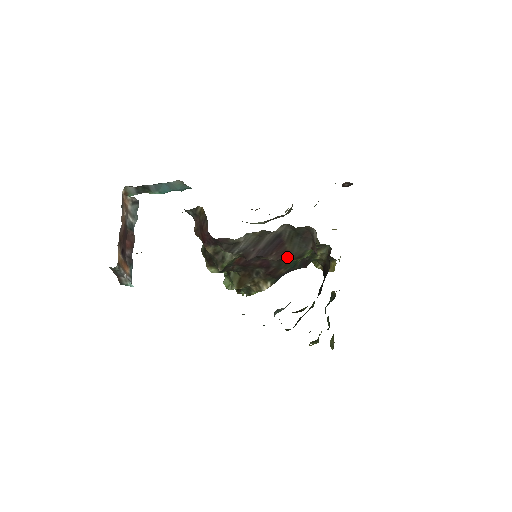
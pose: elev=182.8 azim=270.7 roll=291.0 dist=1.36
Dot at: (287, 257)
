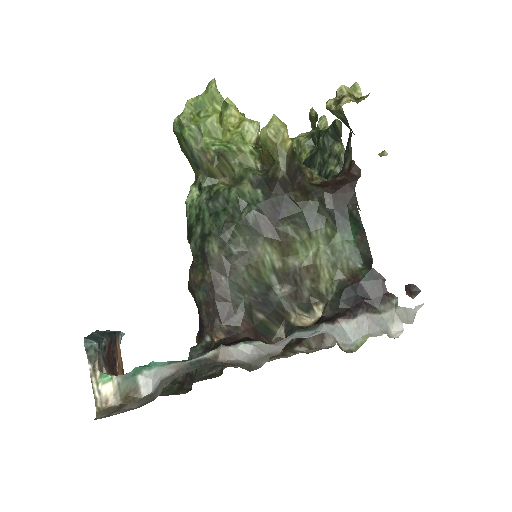
Dot at: occluded
